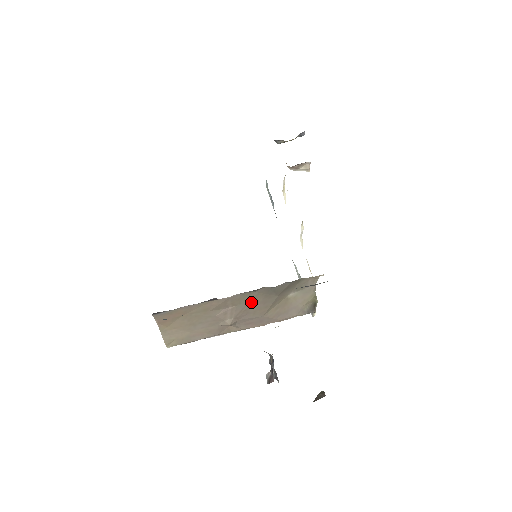
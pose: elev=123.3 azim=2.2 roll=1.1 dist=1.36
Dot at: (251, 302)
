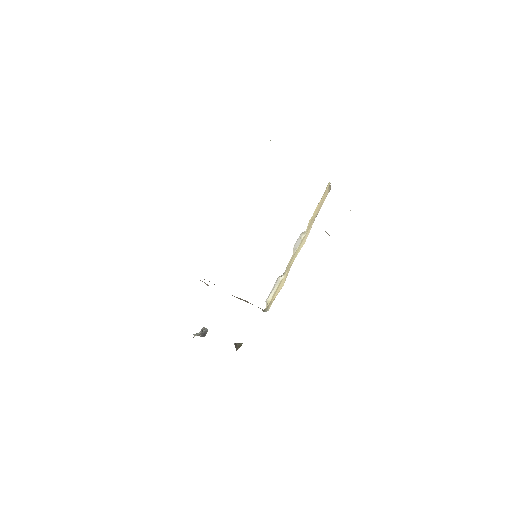
Dot at: occluded
